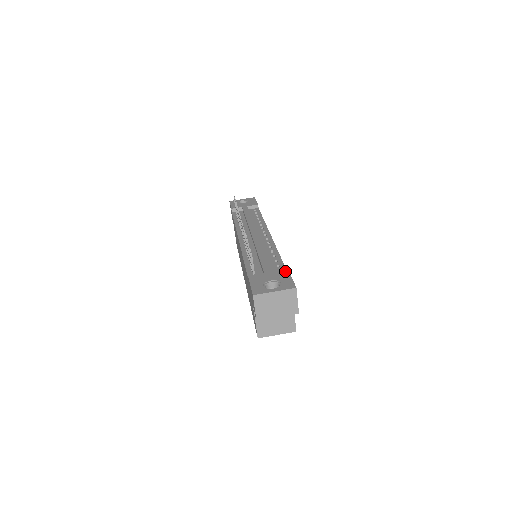
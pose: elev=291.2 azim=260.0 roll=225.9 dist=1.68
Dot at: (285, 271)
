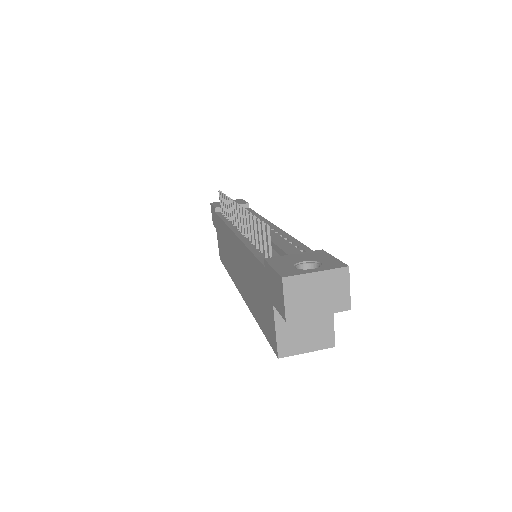
Dot at: (320, 251)
